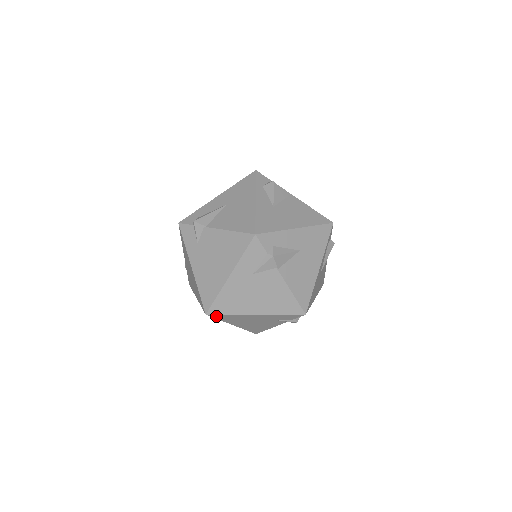
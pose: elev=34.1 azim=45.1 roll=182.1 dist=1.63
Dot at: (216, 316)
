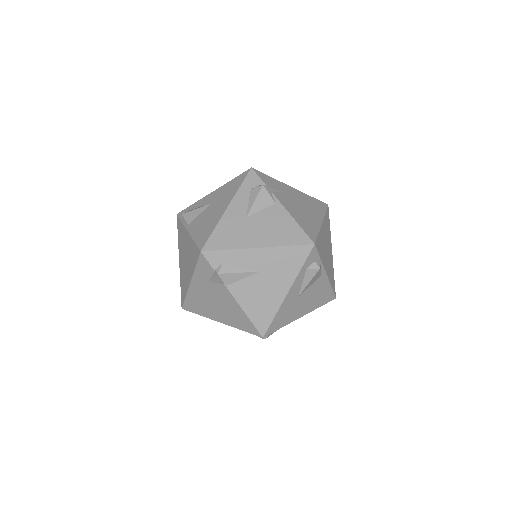
Dot at: occluded
